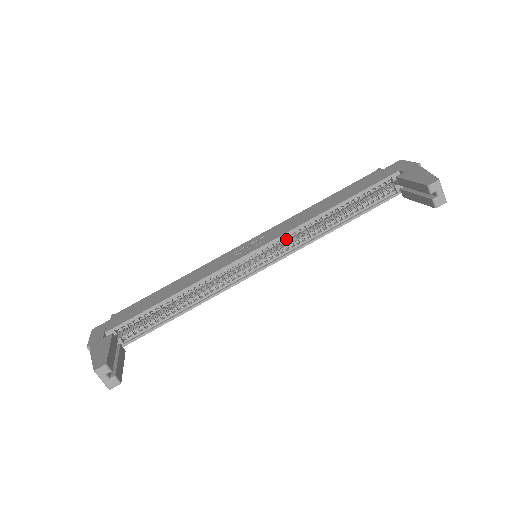
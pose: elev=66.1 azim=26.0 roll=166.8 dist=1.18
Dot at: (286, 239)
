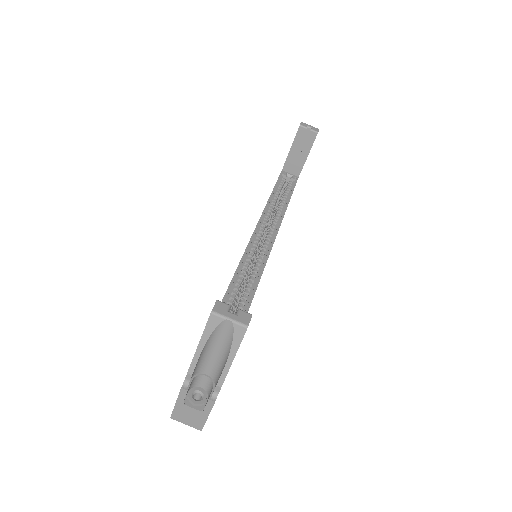
Dot at: (263, 228)
